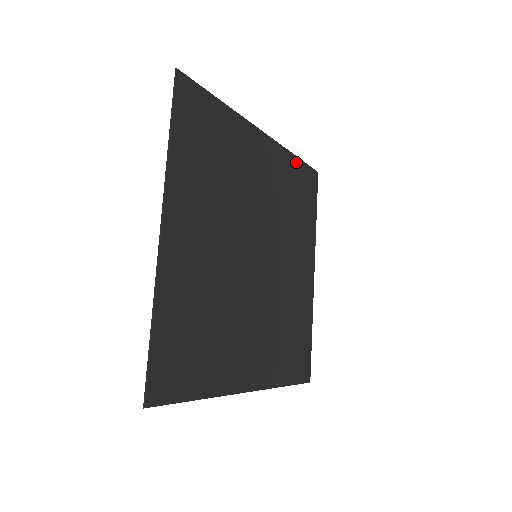
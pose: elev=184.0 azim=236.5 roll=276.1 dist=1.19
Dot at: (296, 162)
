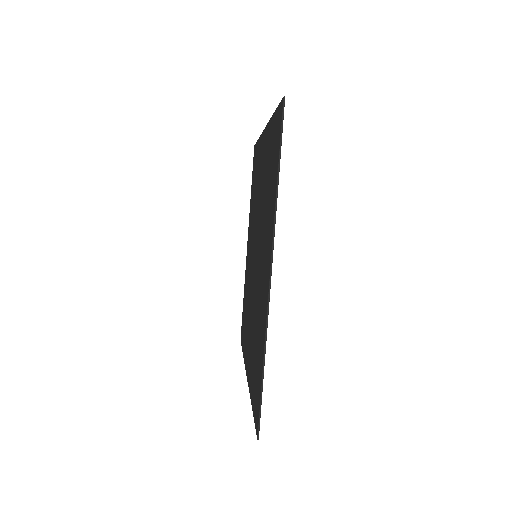
Dot at: occluded
